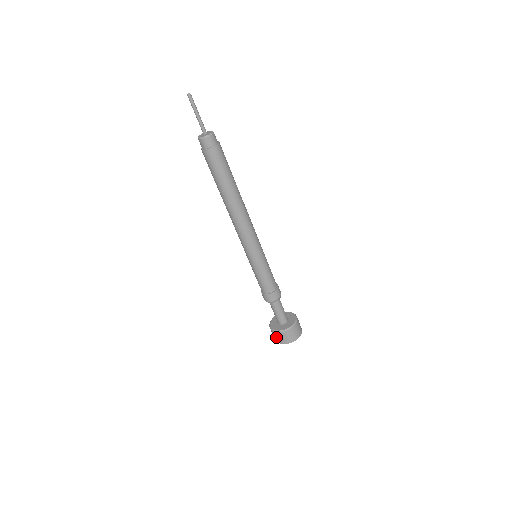
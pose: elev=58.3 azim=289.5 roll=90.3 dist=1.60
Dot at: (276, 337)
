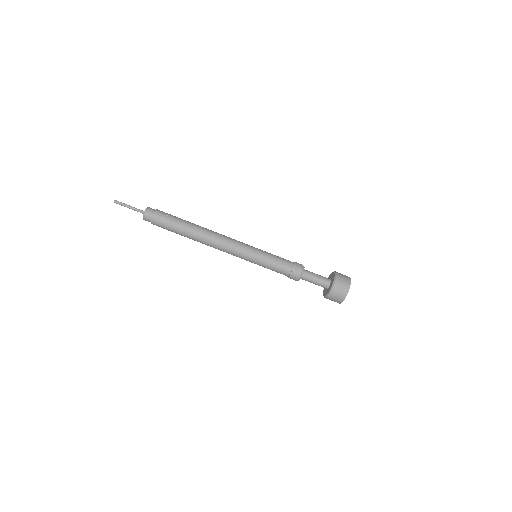
Dot at: (331, 300)
